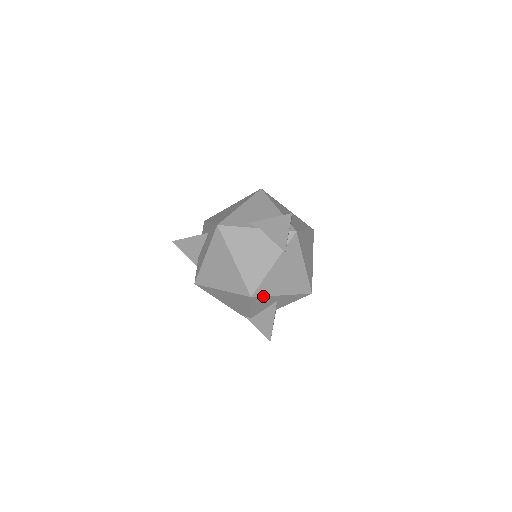
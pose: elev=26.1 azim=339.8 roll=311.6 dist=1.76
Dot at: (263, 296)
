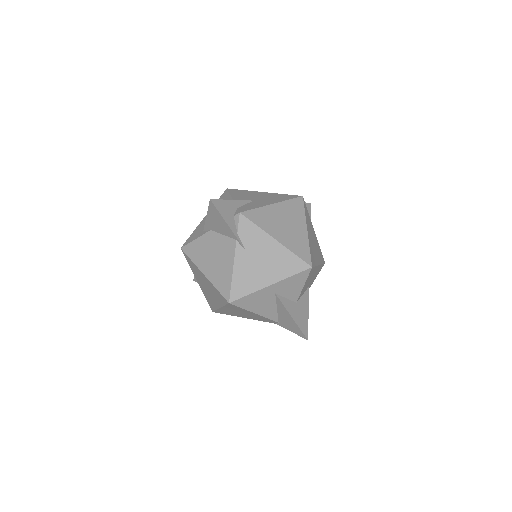
Dot at: (244, 296)
